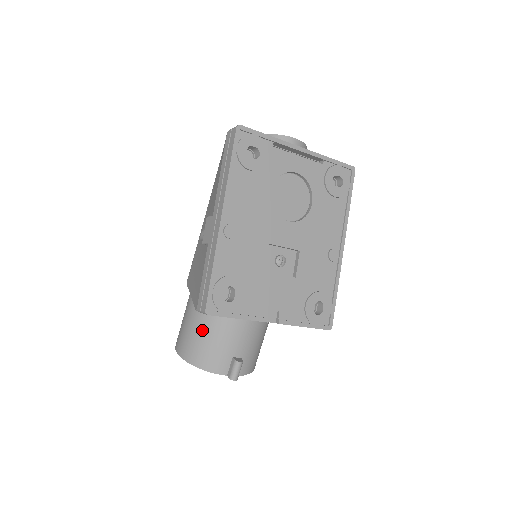
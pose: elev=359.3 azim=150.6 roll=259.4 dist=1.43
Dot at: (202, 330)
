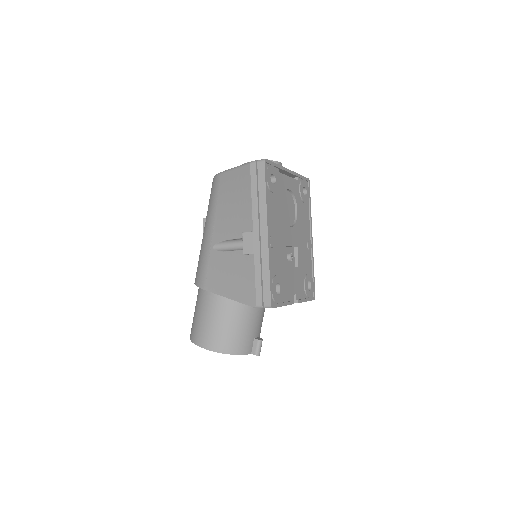
Dot at: (231, 324)
